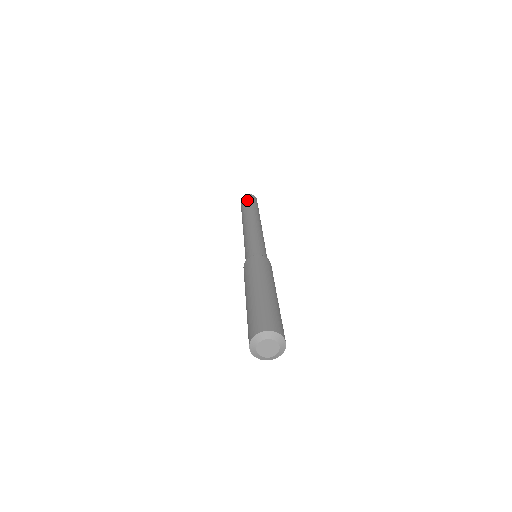
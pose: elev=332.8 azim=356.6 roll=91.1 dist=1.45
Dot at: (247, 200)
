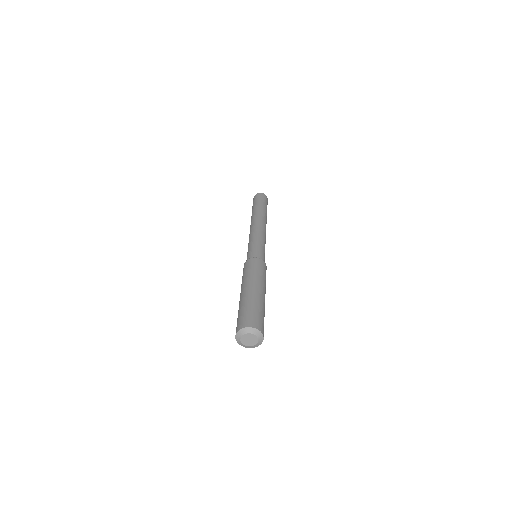
Dot at: occluded
